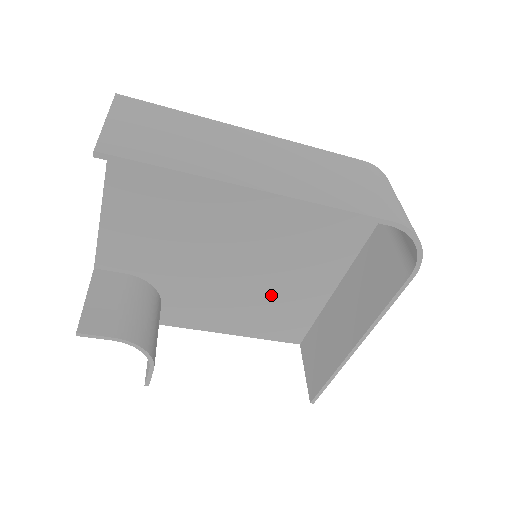
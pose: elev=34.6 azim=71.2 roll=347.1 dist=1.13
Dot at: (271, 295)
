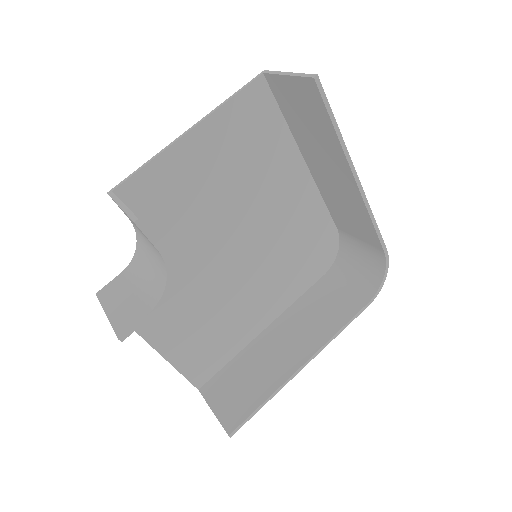
Dot at: (220, 313)
